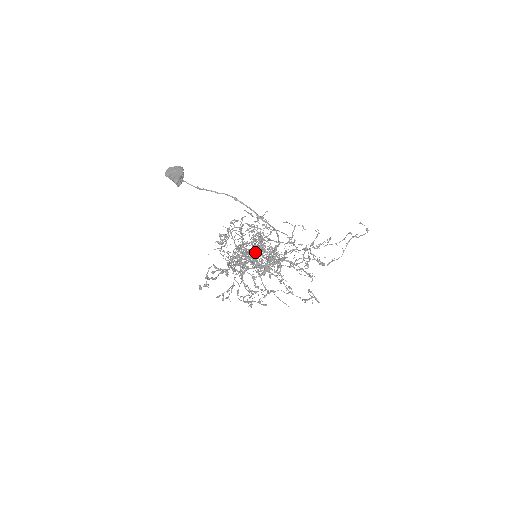
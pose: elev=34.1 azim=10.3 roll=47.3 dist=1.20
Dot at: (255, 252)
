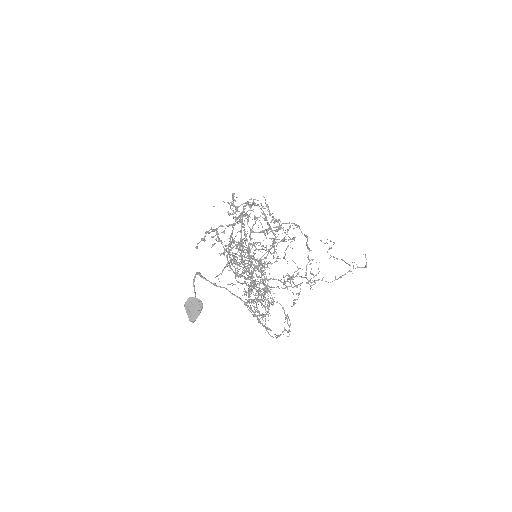
Dot at: occluded
